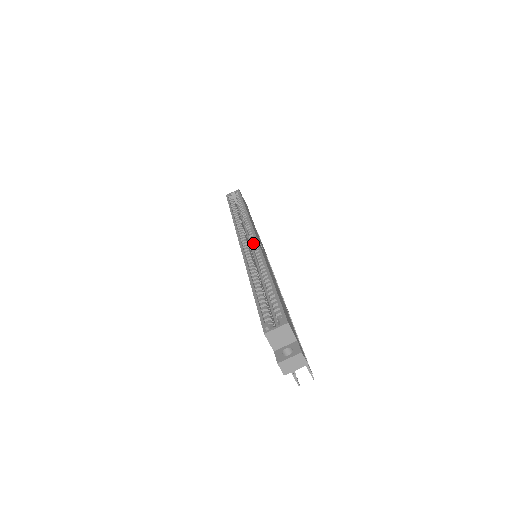
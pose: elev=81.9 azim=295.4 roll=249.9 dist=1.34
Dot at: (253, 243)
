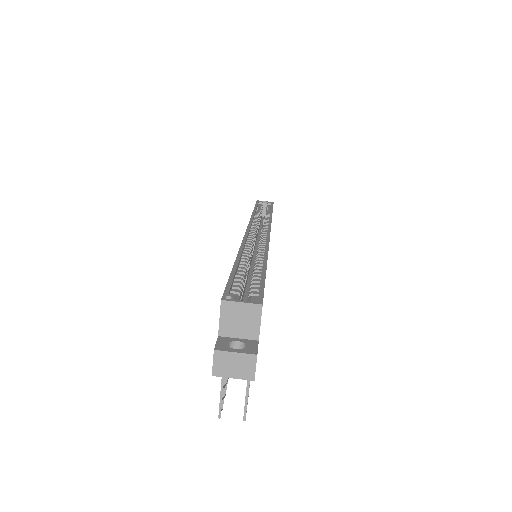
Dot at: (263, 236)
